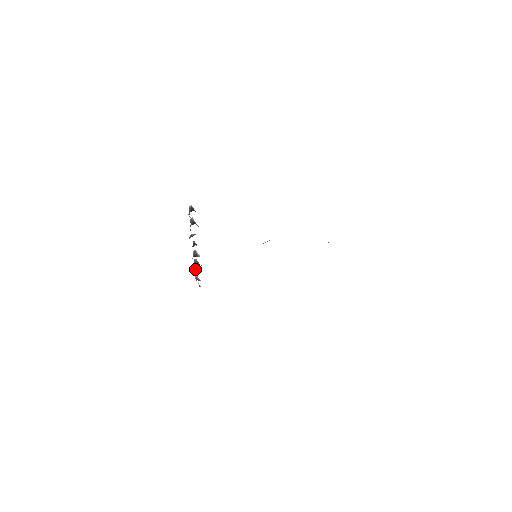
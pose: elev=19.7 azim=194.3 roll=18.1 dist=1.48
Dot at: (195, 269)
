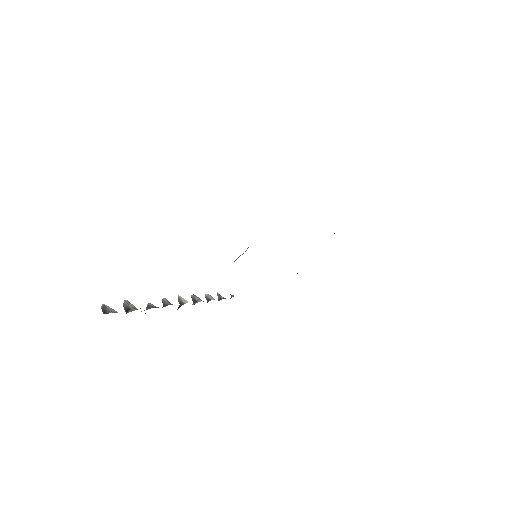
Dot at: (205, 297)
